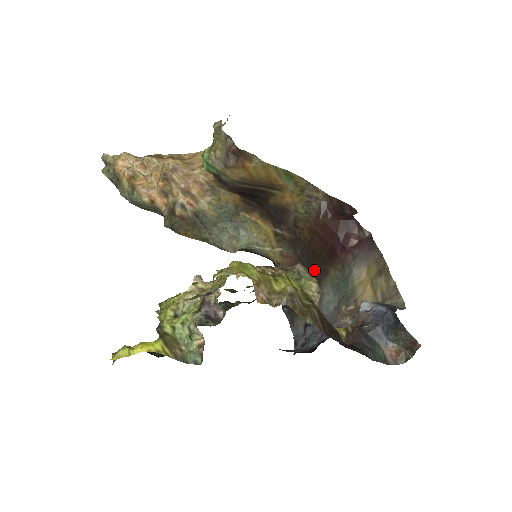
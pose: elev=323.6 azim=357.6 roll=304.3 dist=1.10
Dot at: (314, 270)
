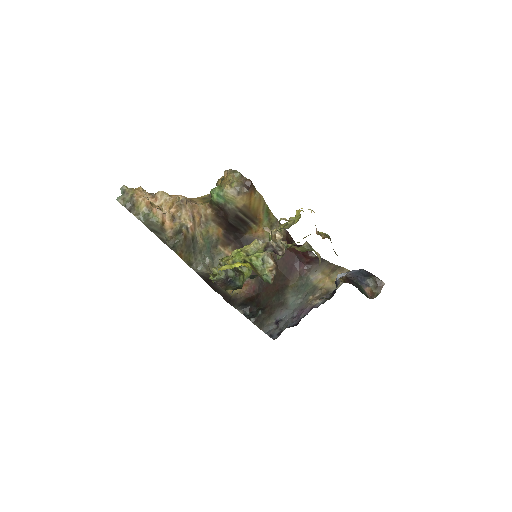
Dot at: (276, 286)
